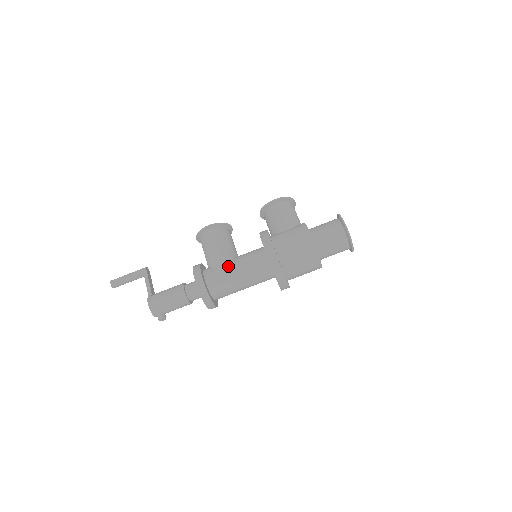
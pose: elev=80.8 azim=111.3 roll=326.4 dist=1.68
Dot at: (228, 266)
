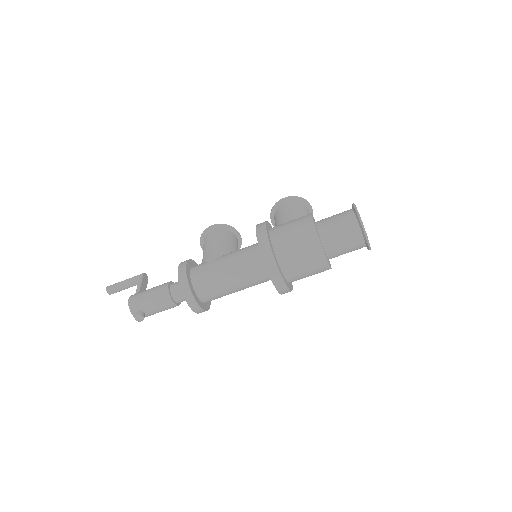
Dot at: (218, 258)
